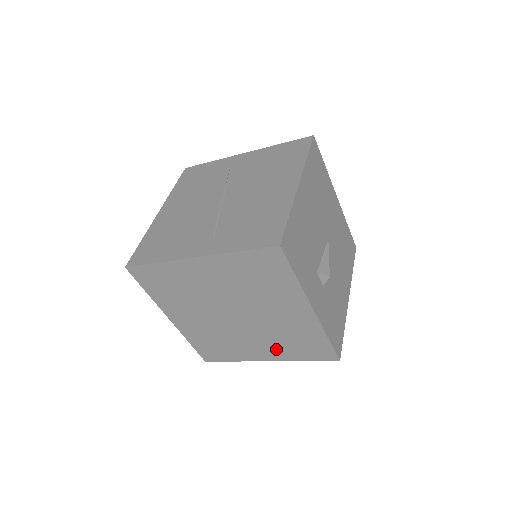
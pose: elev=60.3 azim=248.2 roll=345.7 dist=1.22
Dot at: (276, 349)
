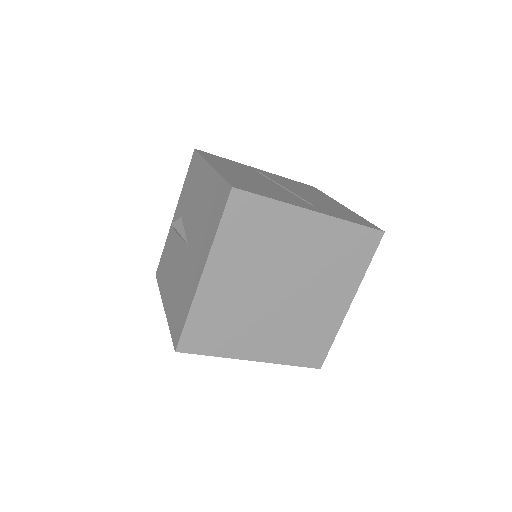
Dot at: (278, 345)
